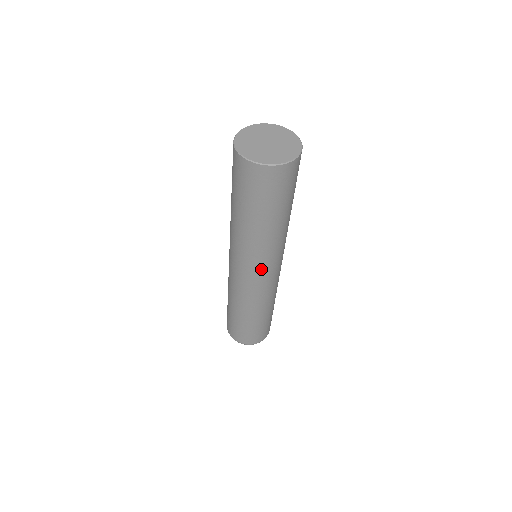
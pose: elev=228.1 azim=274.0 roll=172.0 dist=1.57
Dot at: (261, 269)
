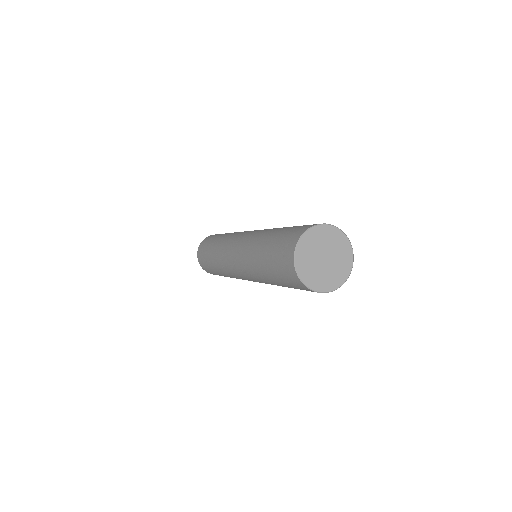
Dot at: (242, 273)
